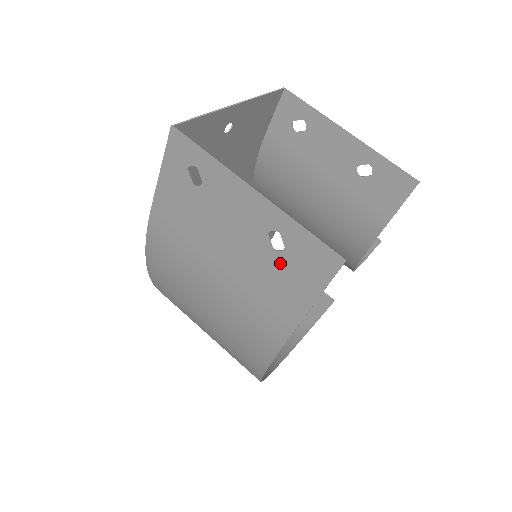
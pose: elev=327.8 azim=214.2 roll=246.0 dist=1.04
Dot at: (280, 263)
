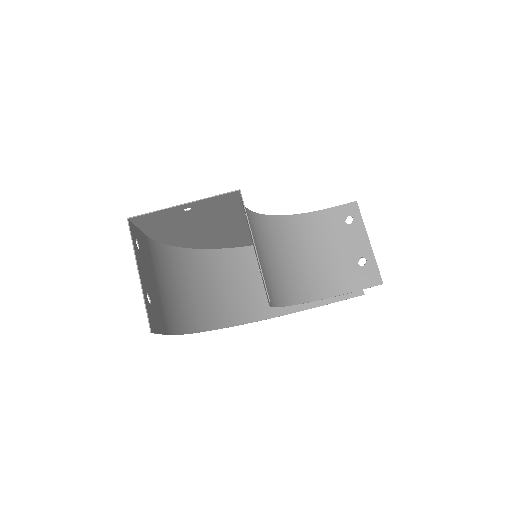
Dot at: (152, 308)
